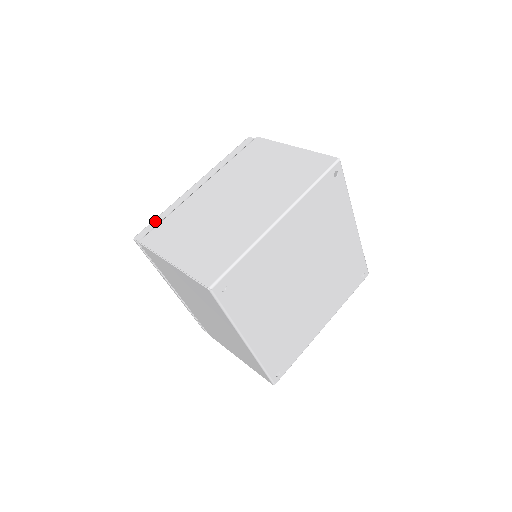
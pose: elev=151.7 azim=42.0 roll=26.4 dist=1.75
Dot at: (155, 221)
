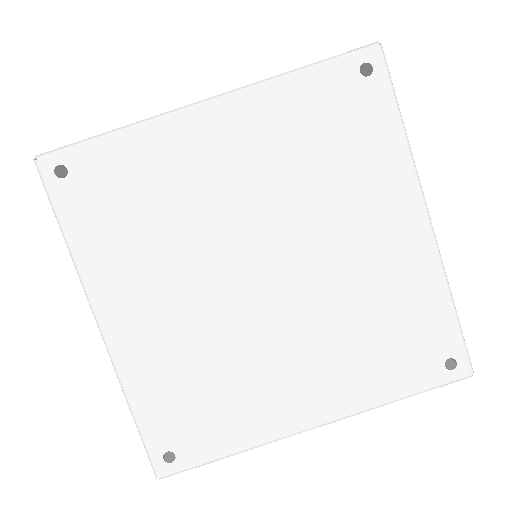
Dot at: occluded
